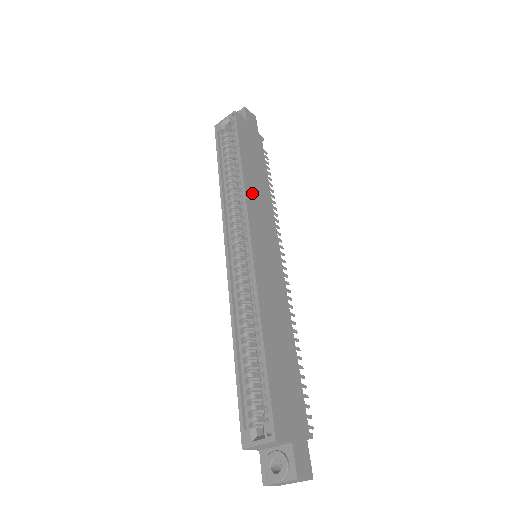
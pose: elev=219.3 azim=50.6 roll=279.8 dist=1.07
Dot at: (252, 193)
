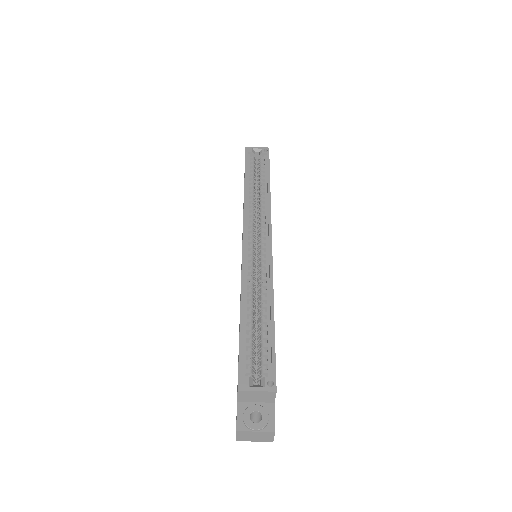
Dot at: occluded
